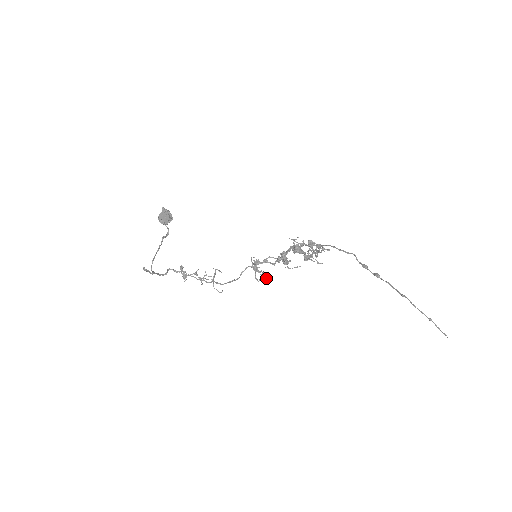
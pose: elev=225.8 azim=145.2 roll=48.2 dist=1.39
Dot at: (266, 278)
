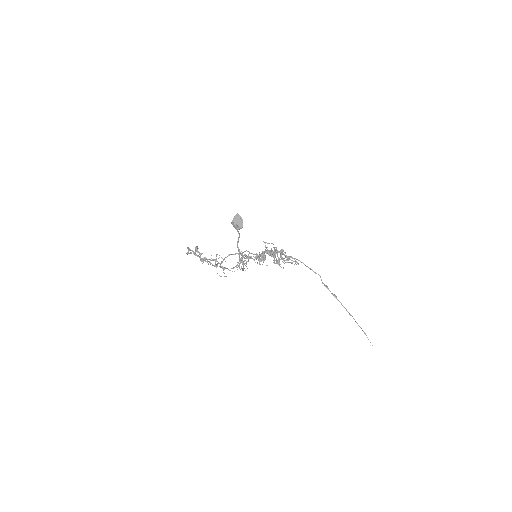
Dot at: (244, 268)
